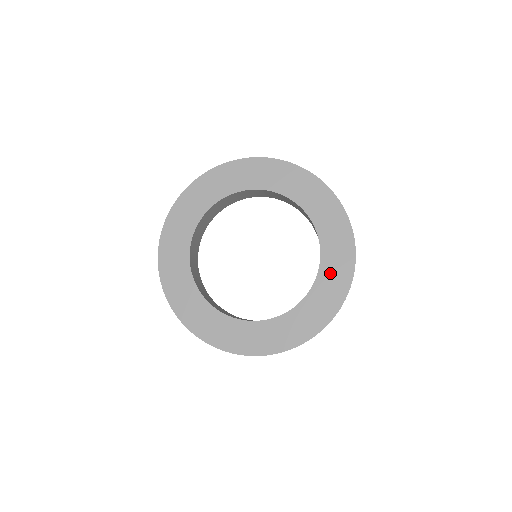
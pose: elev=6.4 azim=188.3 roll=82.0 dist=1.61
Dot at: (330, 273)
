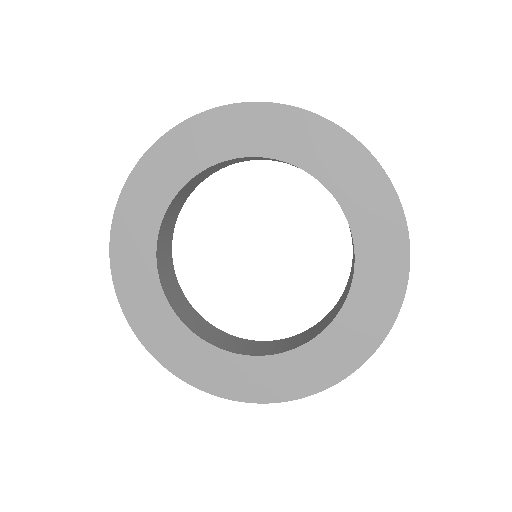
Dot at: (368, 223)
